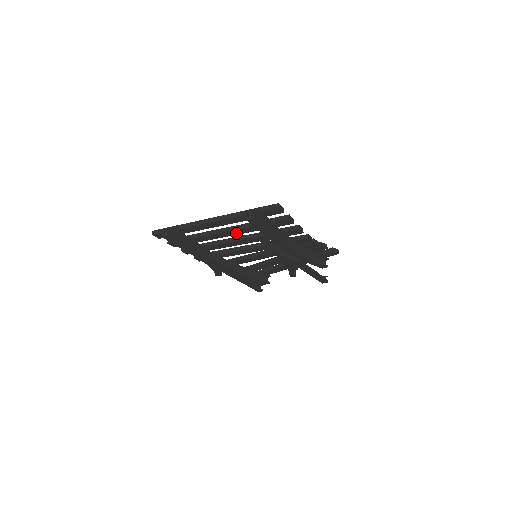
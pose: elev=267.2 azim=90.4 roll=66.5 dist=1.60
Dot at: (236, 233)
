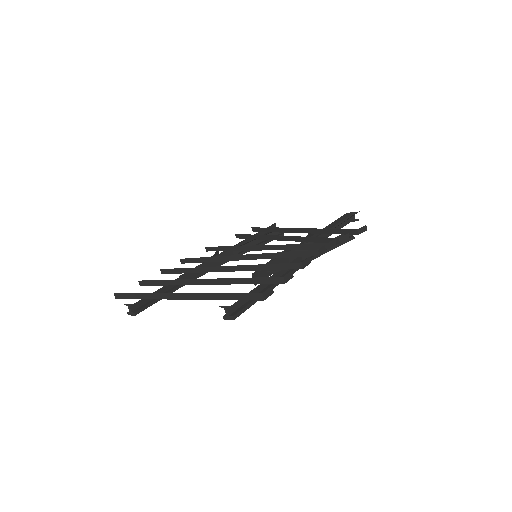
Dot at: occluded
